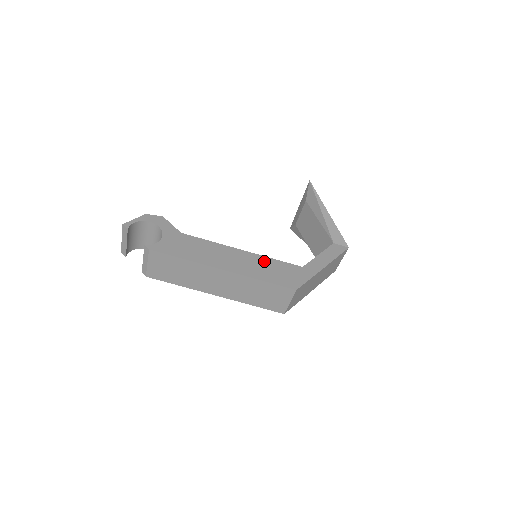
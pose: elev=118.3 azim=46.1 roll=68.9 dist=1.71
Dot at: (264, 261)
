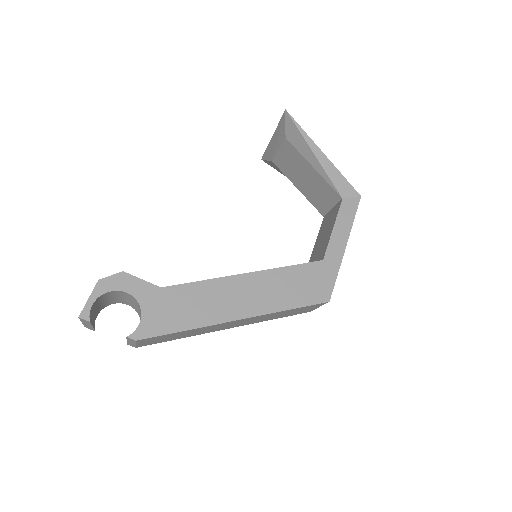
Dot at: (278, 277)
